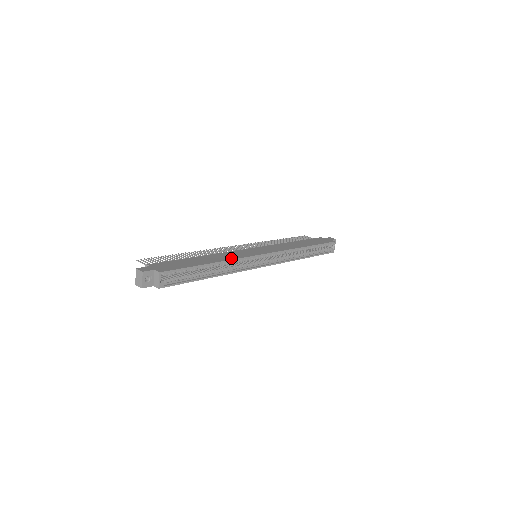
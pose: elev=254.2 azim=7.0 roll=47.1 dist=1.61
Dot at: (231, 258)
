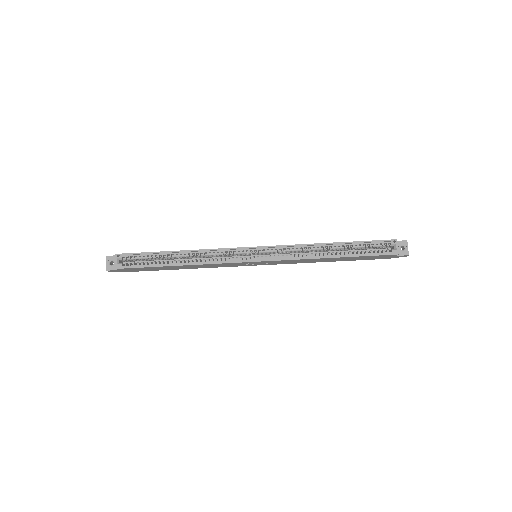
Dot at: (205, 249)
